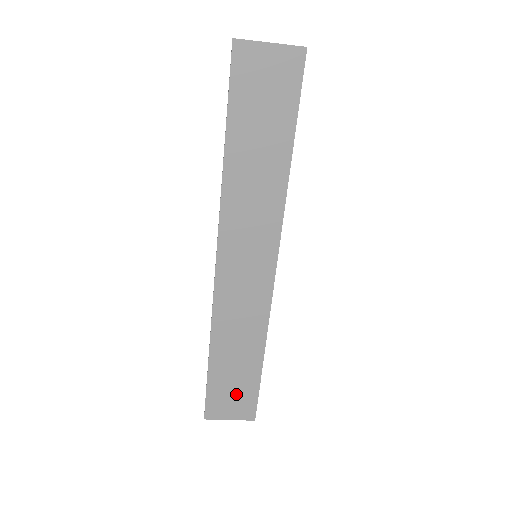
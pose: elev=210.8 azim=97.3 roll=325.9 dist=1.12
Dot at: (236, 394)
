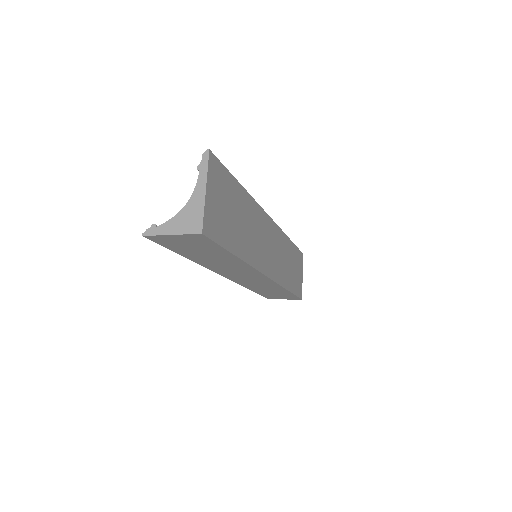
Dot at: (281, 296)
